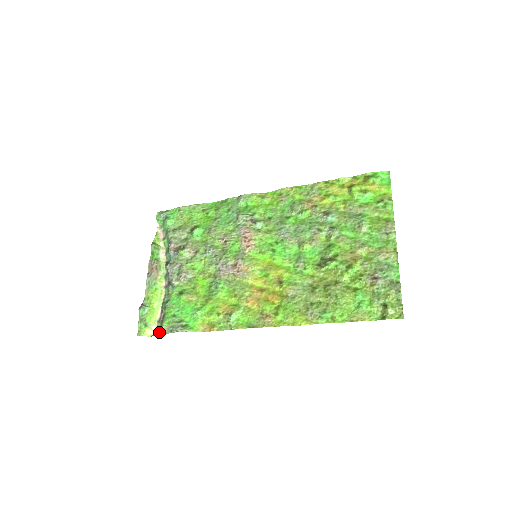
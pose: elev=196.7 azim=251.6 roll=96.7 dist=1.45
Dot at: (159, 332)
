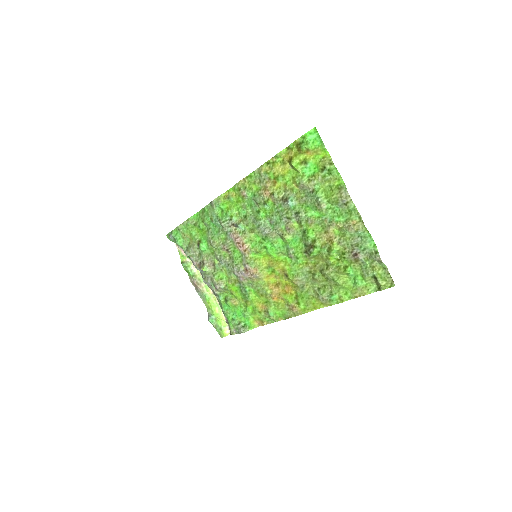
Dot at: (232, 334)
